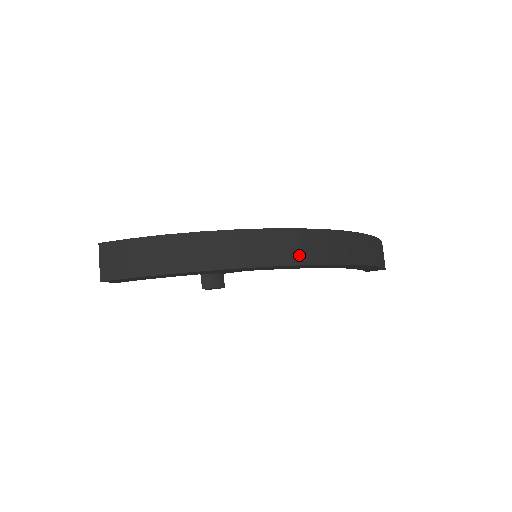
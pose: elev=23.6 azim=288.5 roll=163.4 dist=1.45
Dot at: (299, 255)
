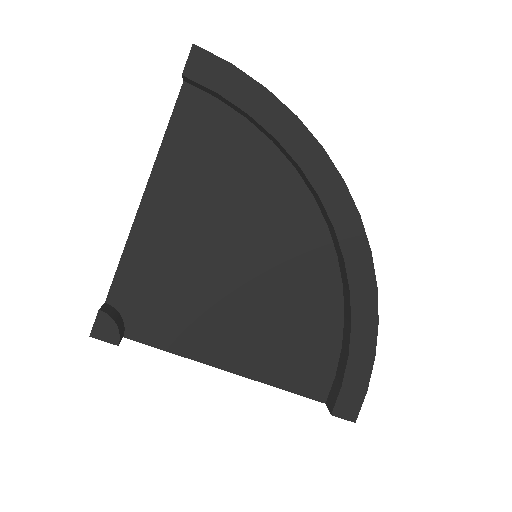
Dot at: occluded
